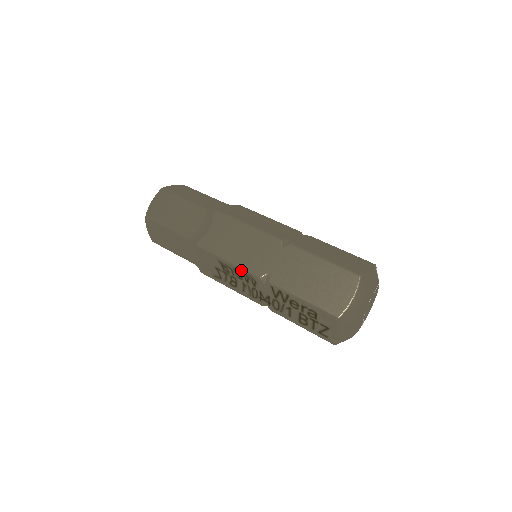
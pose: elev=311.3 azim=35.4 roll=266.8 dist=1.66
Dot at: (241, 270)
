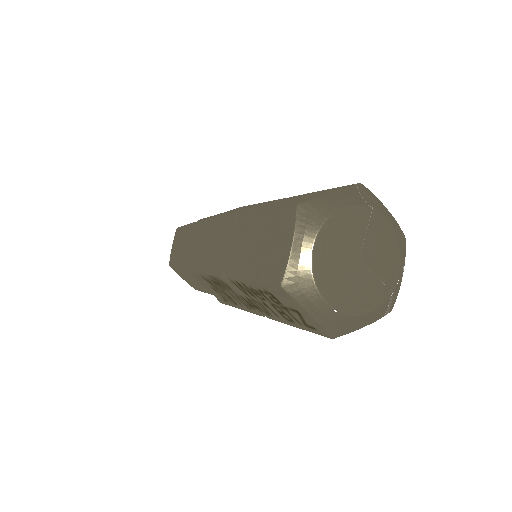
Dot at: (211, 276)
